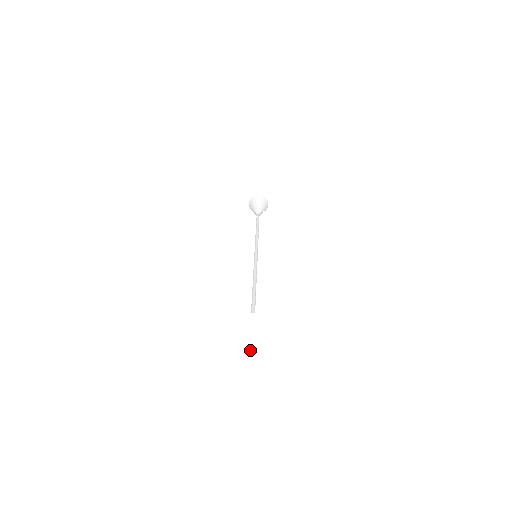
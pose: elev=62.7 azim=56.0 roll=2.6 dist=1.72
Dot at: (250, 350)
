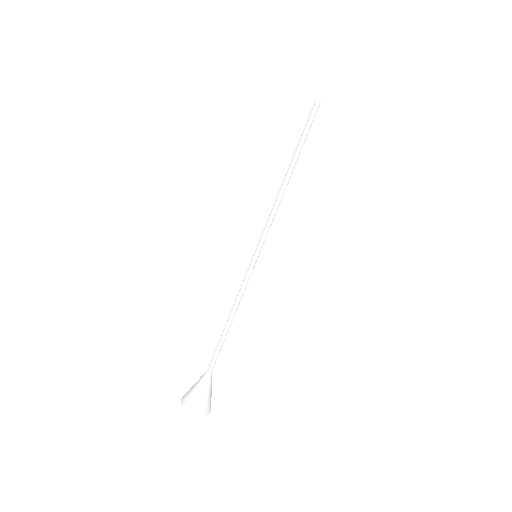
Dot at: (339, 77)
